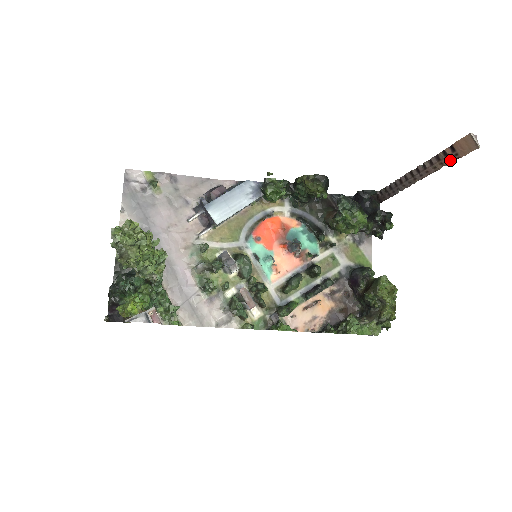
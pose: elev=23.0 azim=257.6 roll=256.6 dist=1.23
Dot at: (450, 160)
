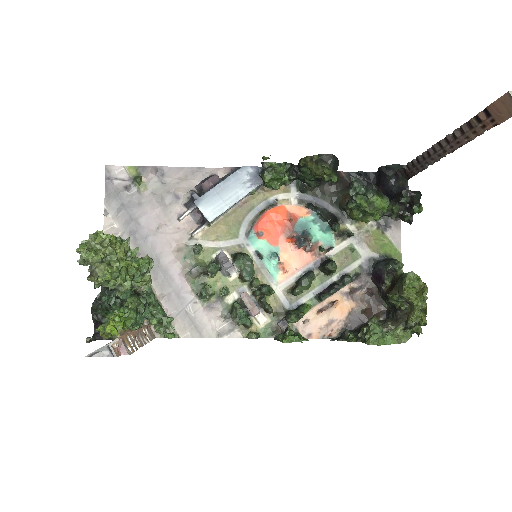
Dot at: (485, 128)
